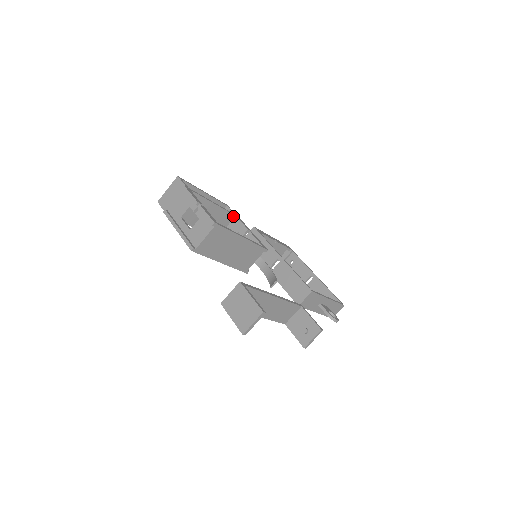
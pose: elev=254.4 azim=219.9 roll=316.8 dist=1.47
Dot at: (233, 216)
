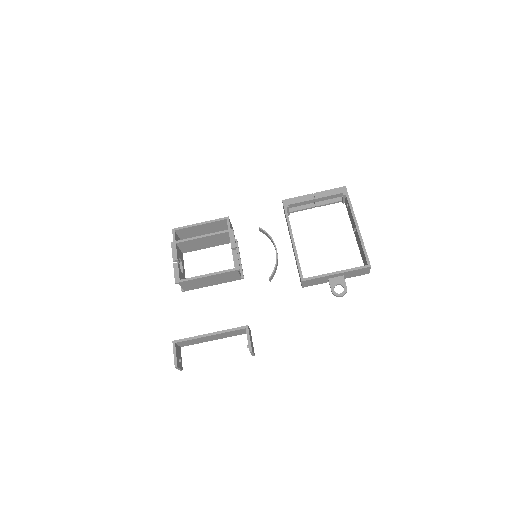
Dot at: (227, 232)
